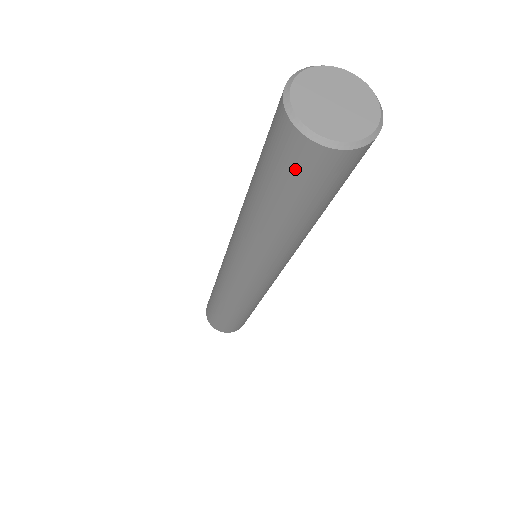
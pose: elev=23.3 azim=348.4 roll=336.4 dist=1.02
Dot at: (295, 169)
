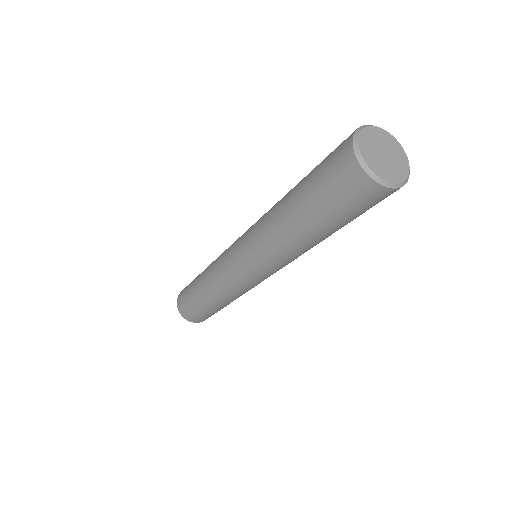
Dot at: (359, 203)
